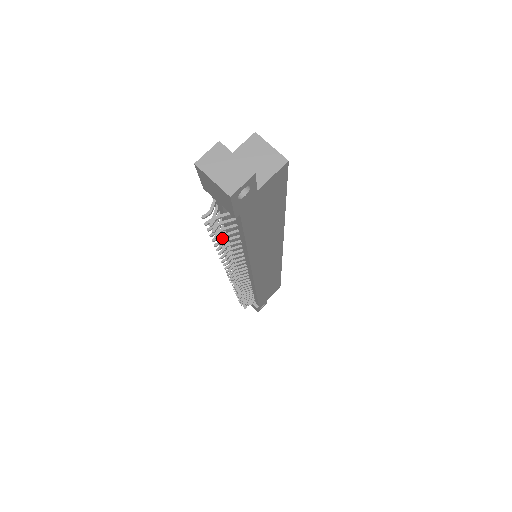
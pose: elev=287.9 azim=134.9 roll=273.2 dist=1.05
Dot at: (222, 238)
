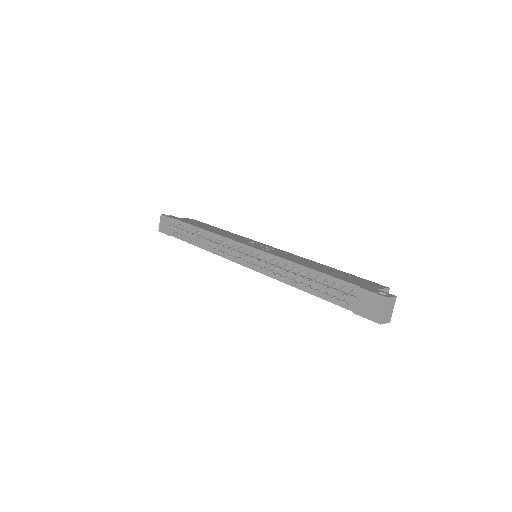
Dot at: (318, 290)
